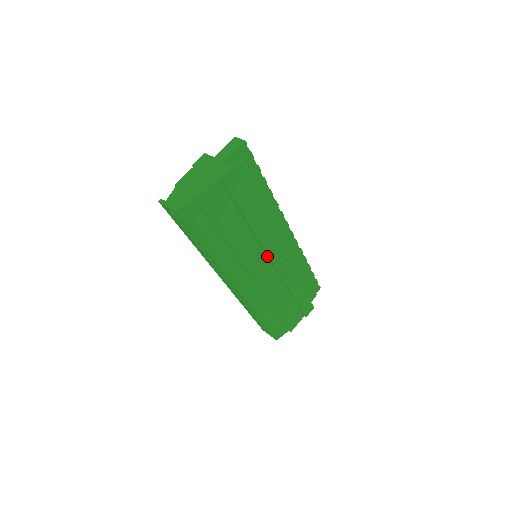
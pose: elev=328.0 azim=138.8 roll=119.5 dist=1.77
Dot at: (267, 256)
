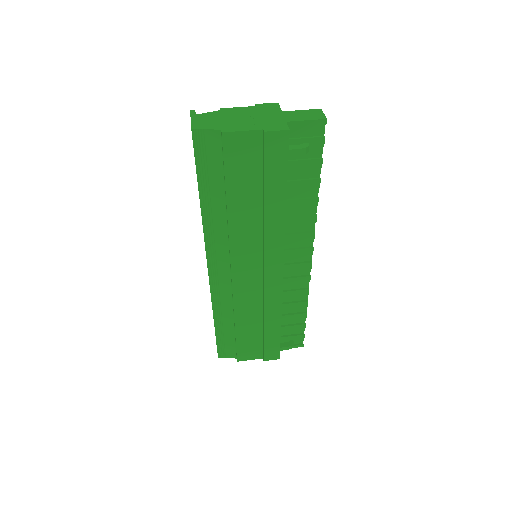
Dot at: (263, 263)
